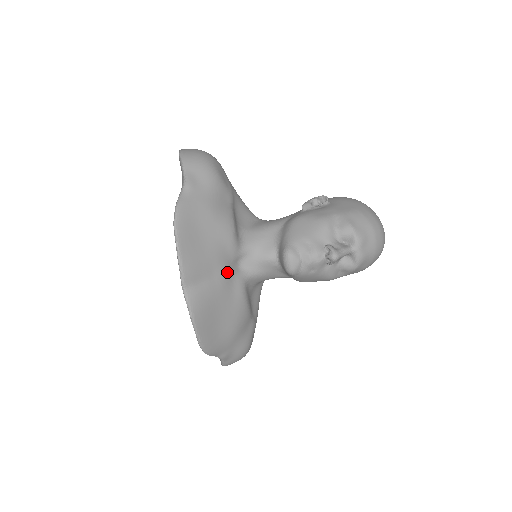
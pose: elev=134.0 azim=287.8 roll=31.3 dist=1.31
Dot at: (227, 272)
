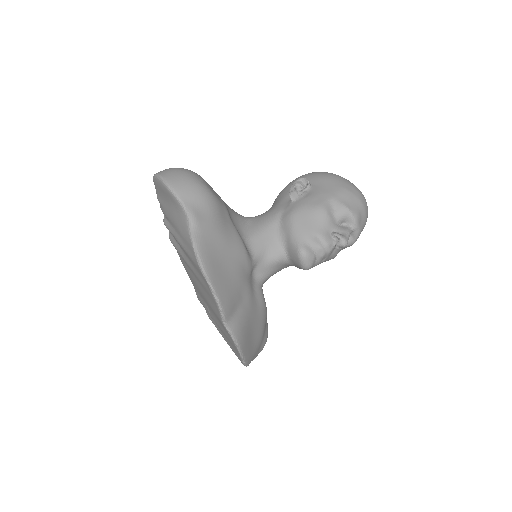
Dot at: (250, 288)
